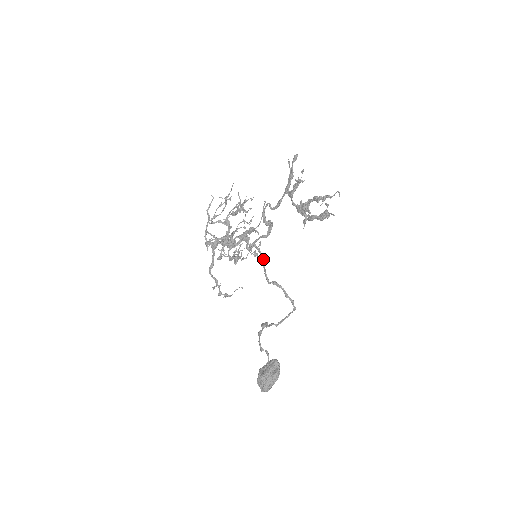
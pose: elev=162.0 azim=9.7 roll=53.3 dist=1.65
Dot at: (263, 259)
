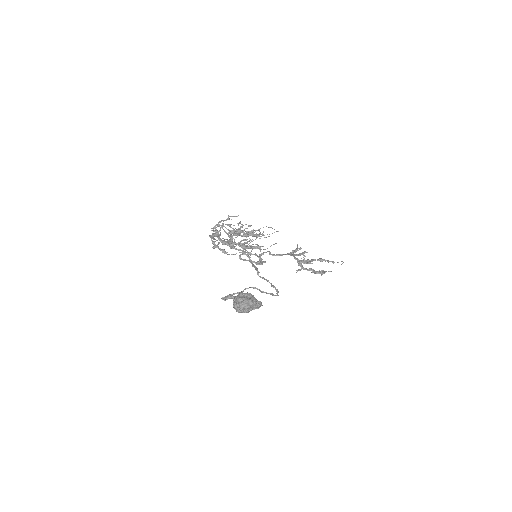
Dot at: occluded
